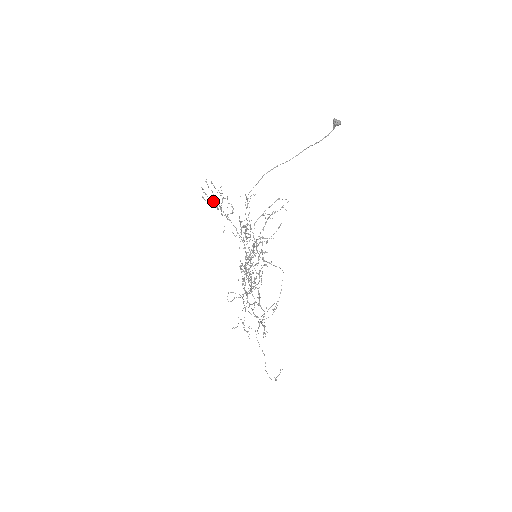
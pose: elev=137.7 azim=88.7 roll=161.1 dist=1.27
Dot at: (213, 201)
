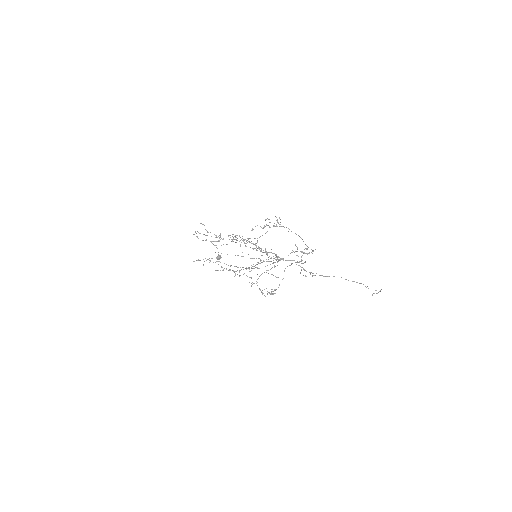
Dot at: (206, 240)
